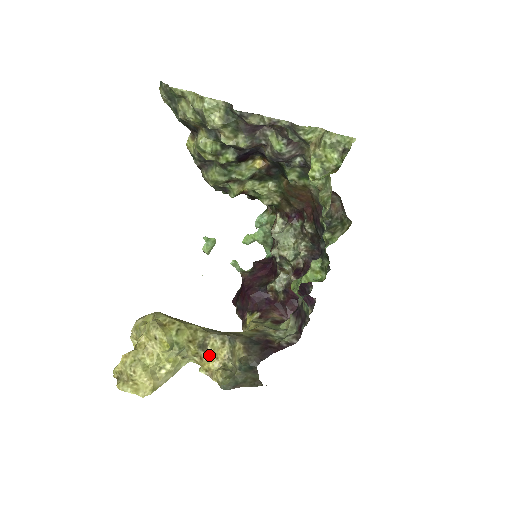
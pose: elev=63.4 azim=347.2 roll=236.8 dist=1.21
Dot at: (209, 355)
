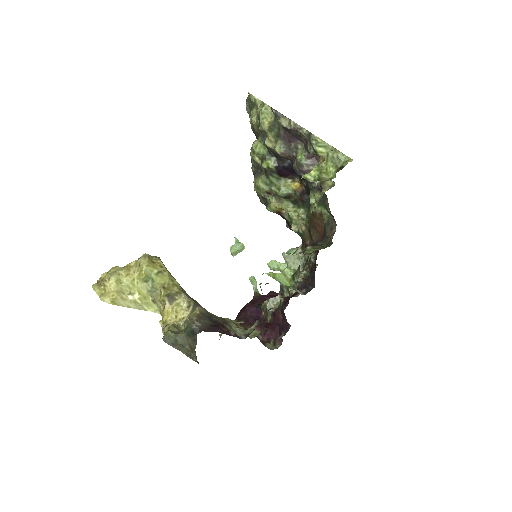
Dot at: (171, 308)
